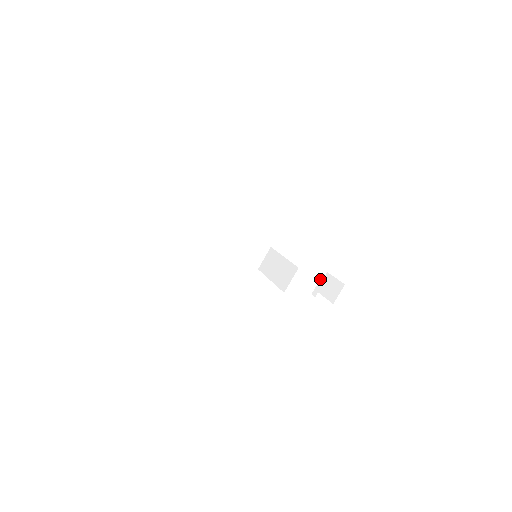
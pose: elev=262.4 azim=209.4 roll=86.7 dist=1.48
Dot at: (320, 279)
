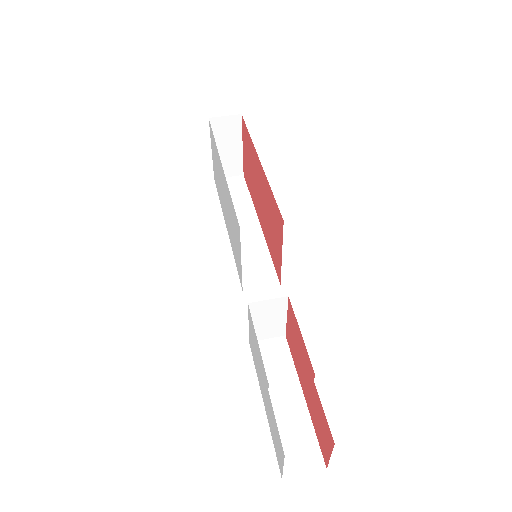
Dot at: occluded
